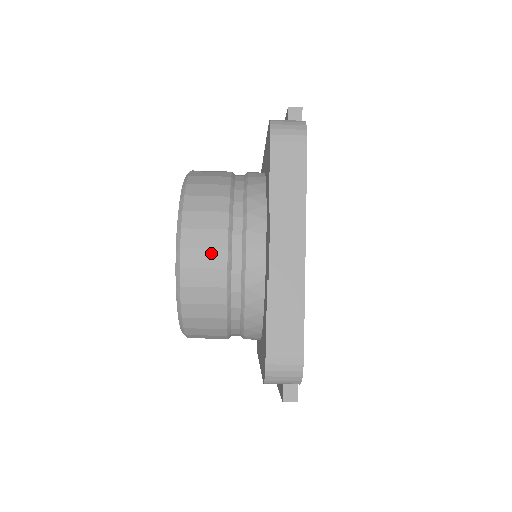
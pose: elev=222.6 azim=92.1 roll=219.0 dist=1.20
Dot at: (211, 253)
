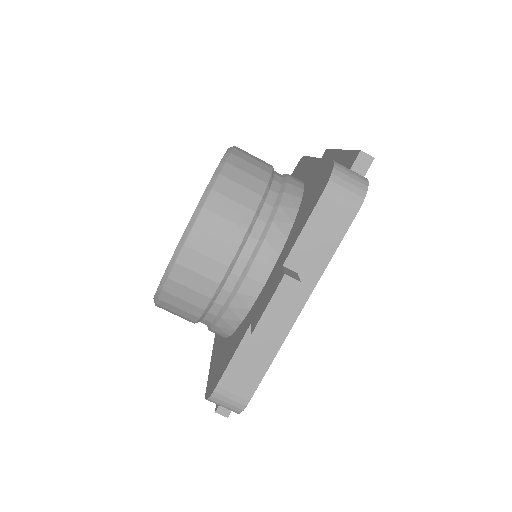
Dot at: (211, 263)
